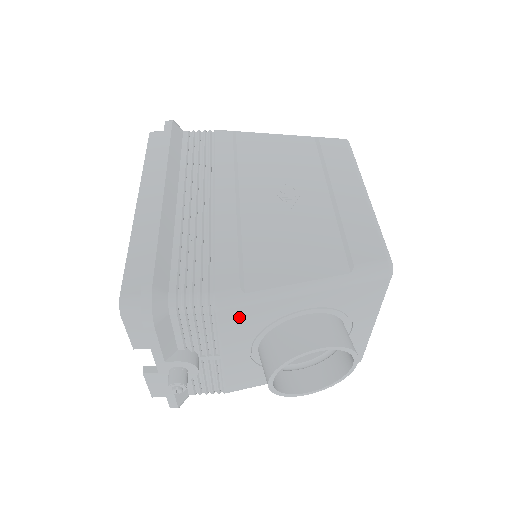
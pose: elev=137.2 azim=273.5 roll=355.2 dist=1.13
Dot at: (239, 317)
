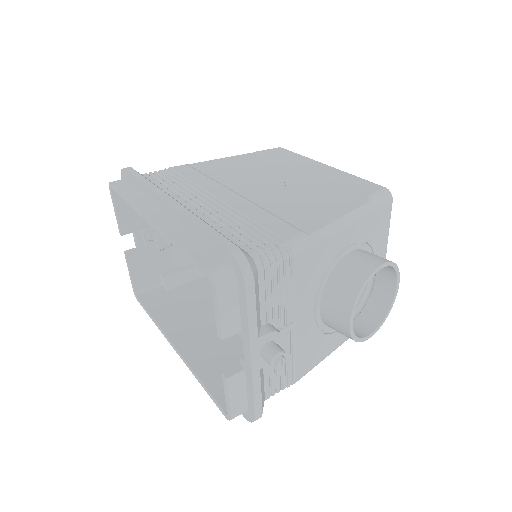
Dot at: (309, 263)
